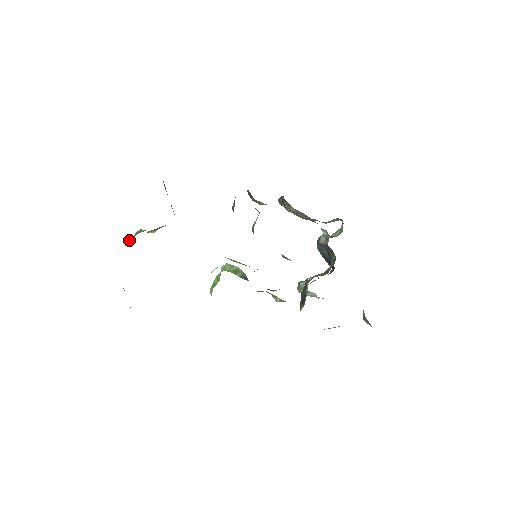
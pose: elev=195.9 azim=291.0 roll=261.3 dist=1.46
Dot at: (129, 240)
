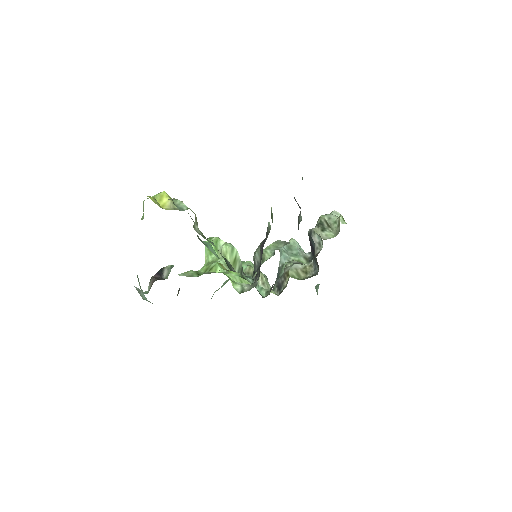
Dot at: occluded
